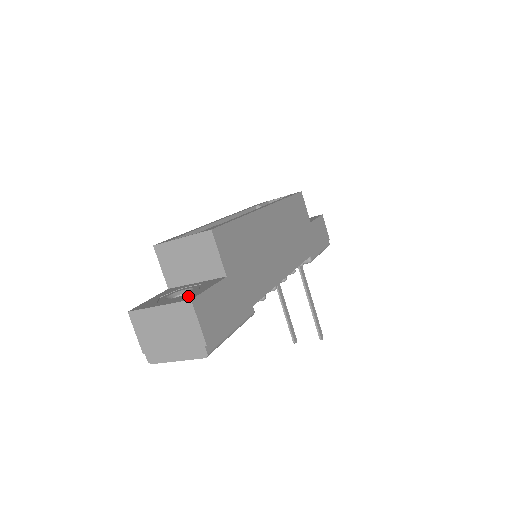
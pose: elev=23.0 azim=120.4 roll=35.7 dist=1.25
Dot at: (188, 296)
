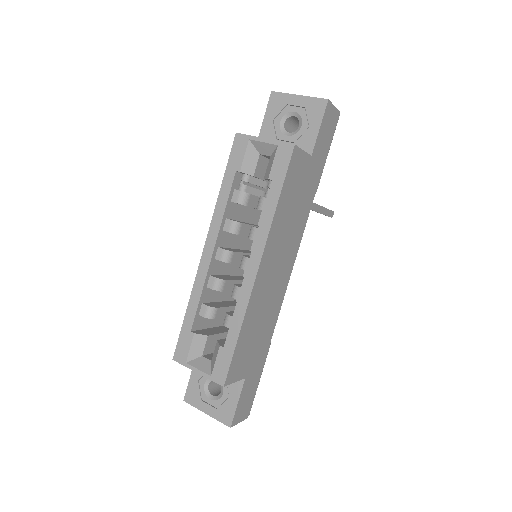
Dot at: (225, 414)
